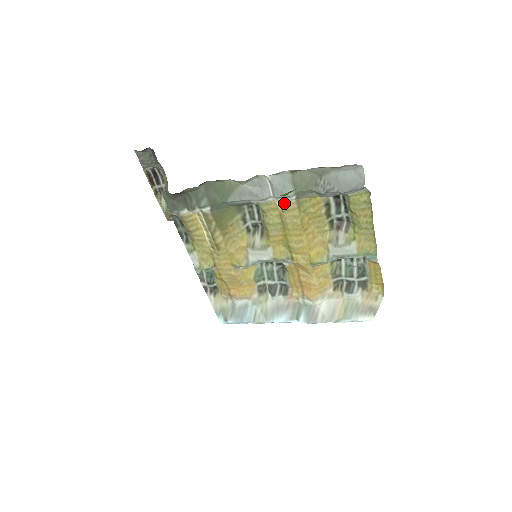
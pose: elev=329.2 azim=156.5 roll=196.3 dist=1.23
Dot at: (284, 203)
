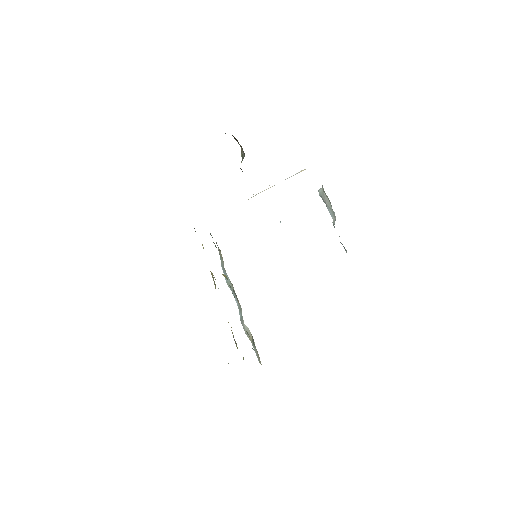
Dot at: occluded
